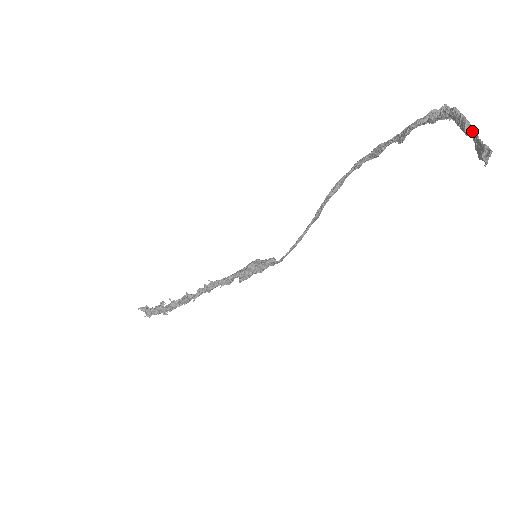
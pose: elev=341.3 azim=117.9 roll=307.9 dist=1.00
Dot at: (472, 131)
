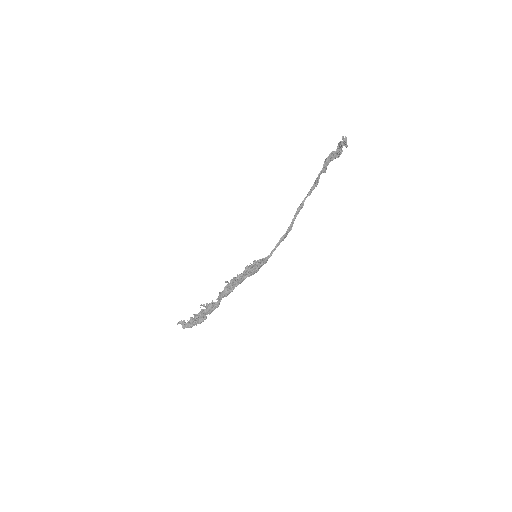
Dot at: occluded
